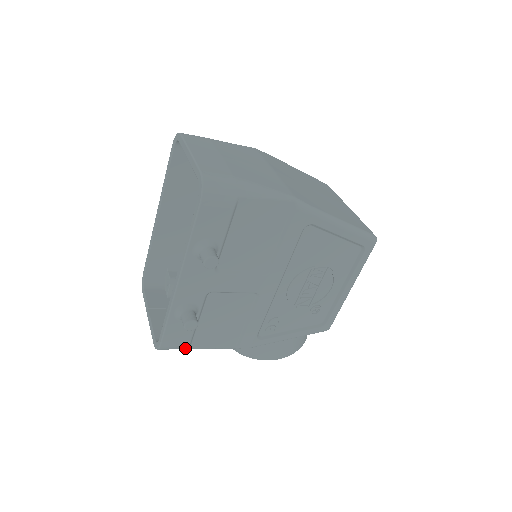
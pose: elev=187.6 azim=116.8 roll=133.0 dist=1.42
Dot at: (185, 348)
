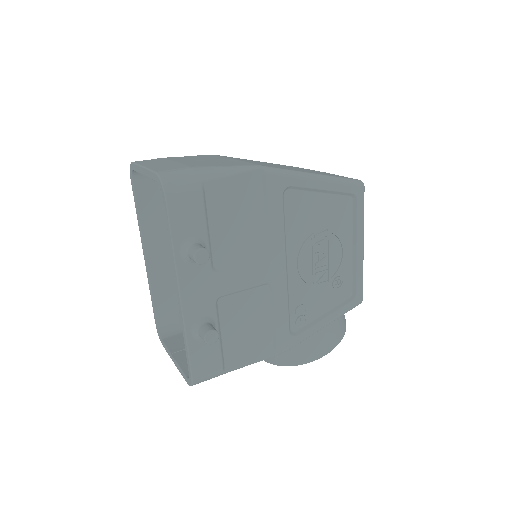
Dot at: (220, 373)
